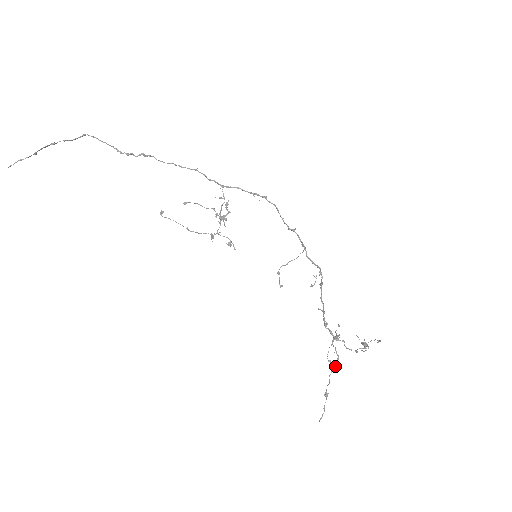
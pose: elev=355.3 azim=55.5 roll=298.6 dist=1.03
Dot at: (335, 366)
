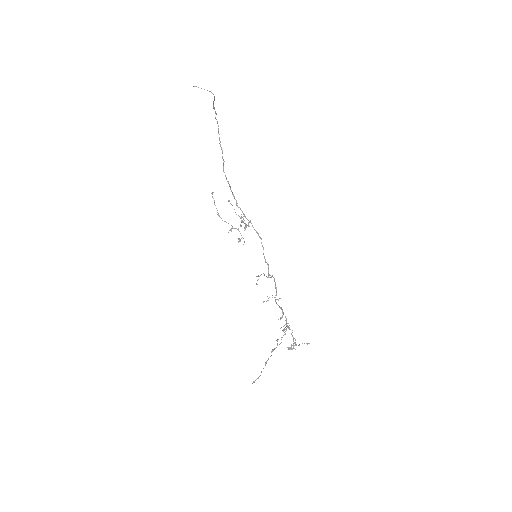
Dot at: occluded
